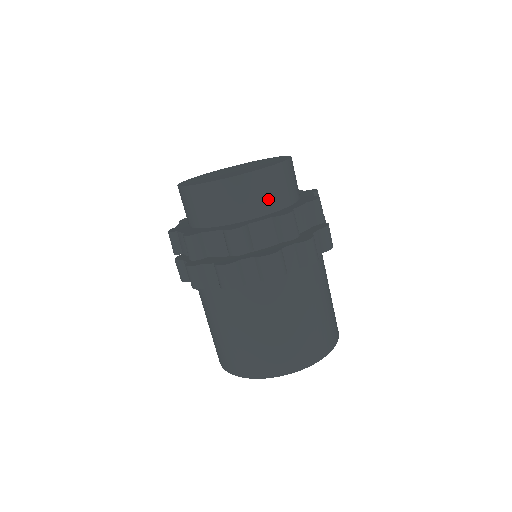
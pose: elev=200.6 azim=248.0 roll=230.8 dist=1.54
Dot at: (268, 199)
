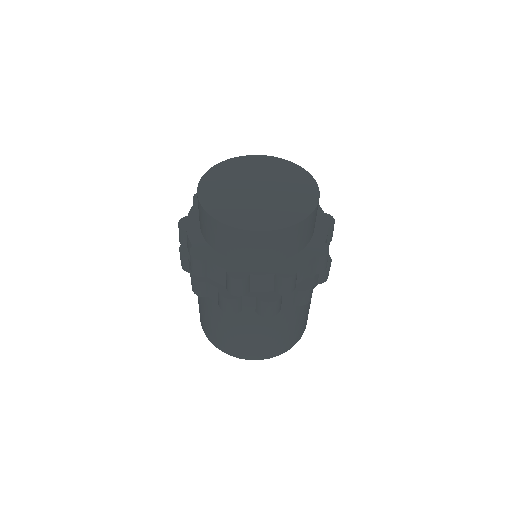
Dot at: (308, 236)
